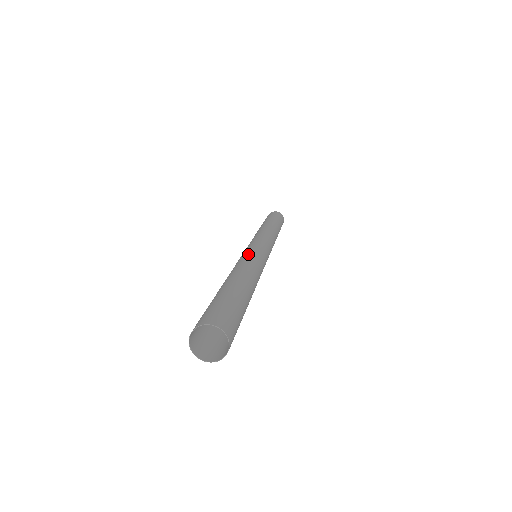
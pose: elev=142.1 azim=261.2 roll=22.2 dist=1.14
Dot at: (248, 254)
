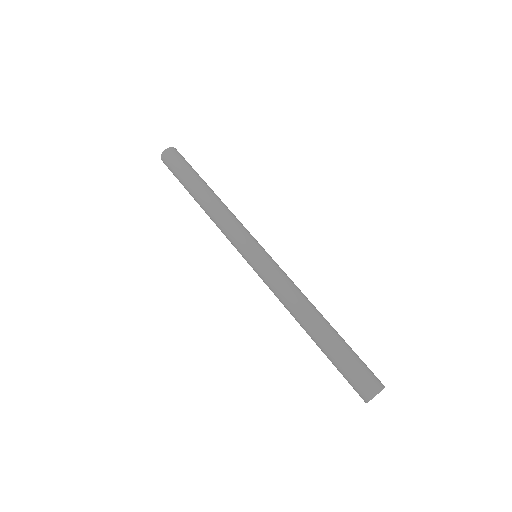
Dot at: (272, 280)
